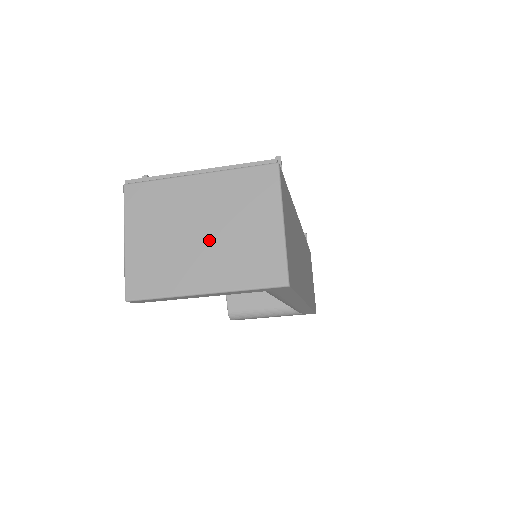
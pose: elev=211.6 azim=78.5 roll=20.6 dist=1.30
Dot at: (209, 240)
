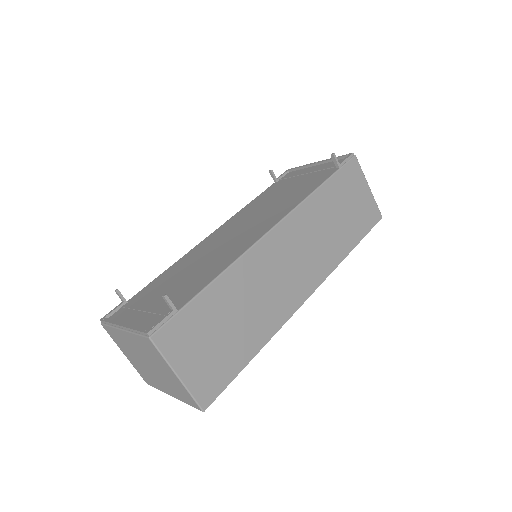
Dot at: (154, 371)
